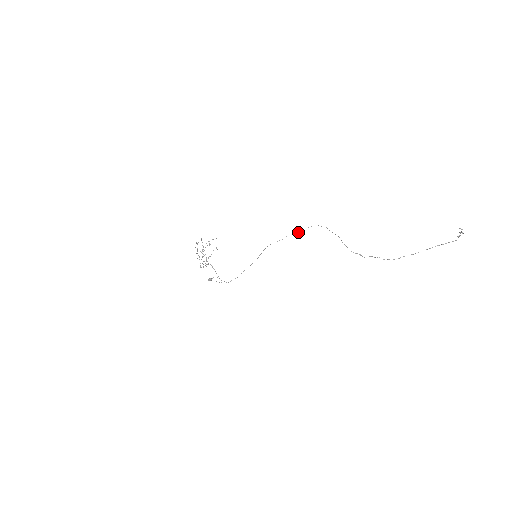
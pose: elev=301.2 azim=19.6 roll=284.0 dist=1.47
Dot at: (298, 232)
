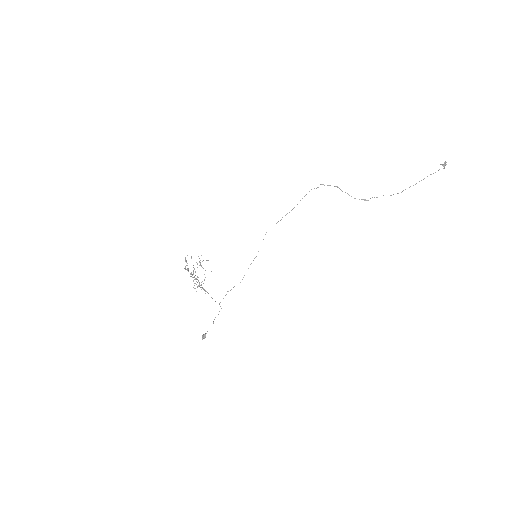
Dot at: occluded
